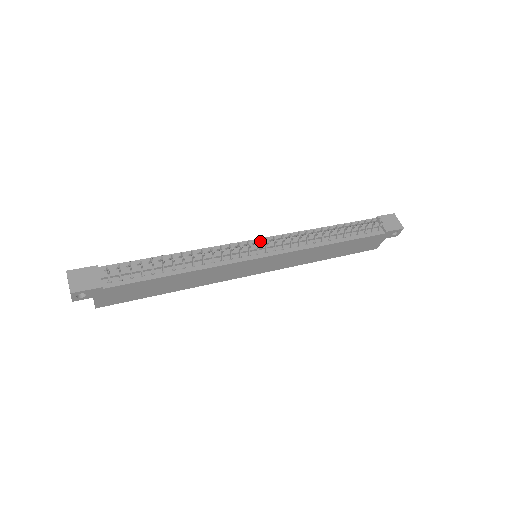
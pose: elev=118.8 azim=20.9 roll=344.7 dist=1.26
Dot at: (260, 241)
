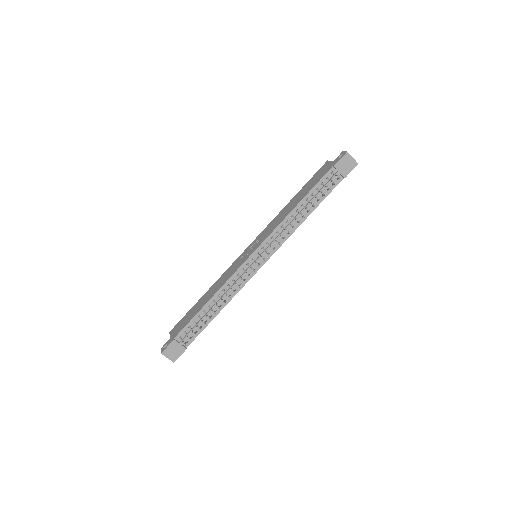
Dot at: (256, 253)
